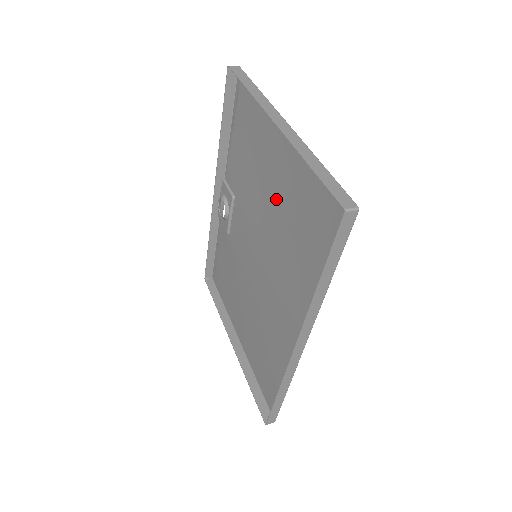
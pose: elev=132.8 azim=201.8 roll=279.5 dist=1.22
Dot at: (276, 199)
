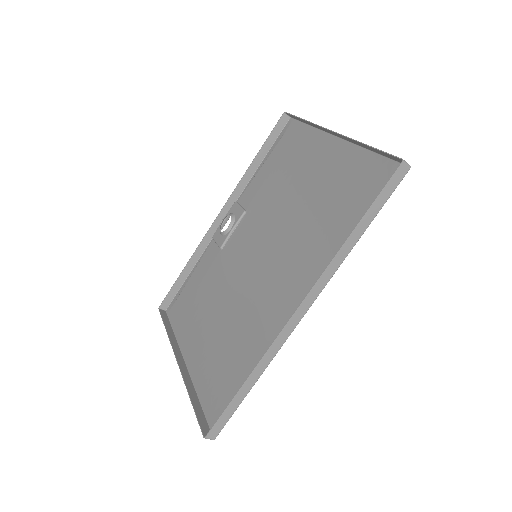
Dot at: (306, 195)
